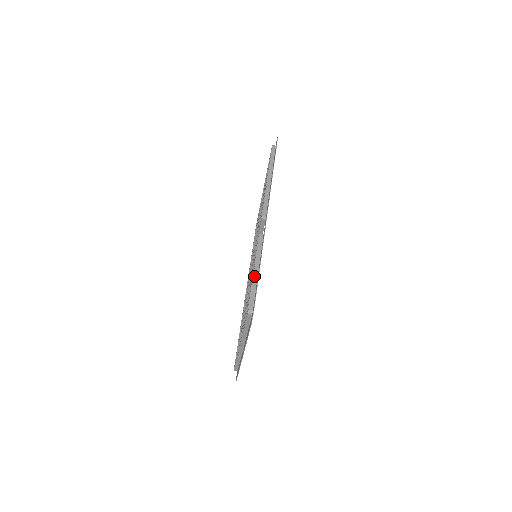
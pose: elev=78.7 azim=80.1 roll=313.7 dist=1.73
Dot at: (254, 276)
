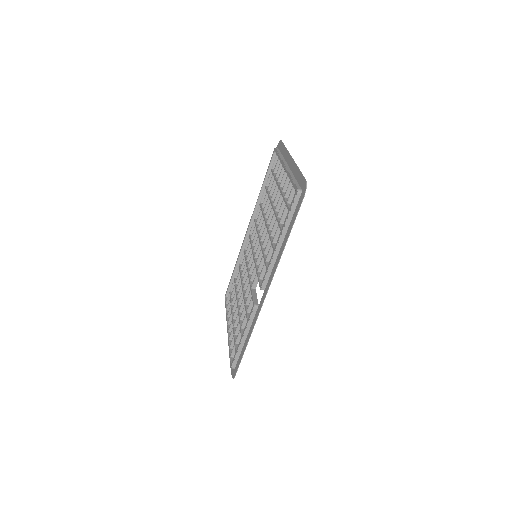
Dot at: (241, 344)
